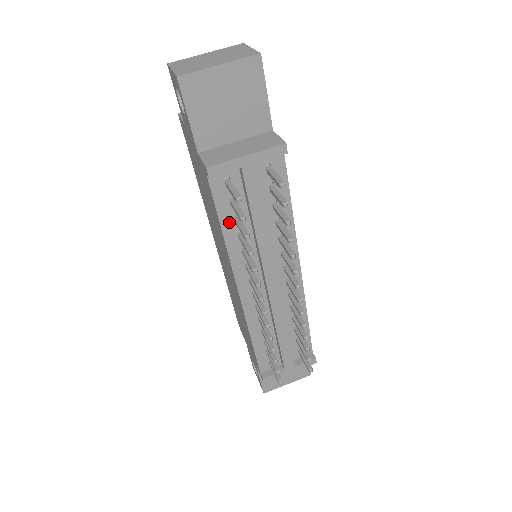
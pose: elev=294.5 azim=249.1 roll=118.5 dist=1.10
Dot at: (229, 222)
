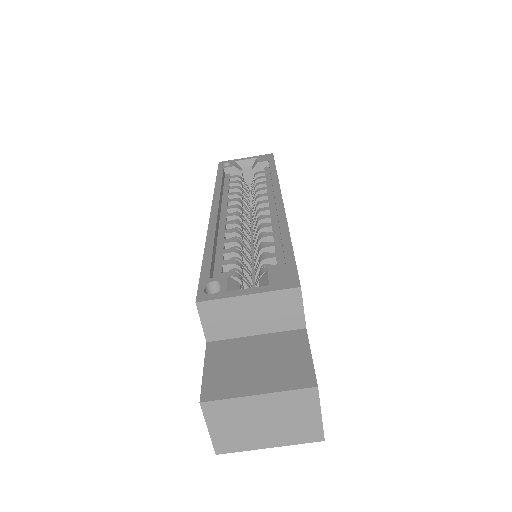
Dot at: occluded
